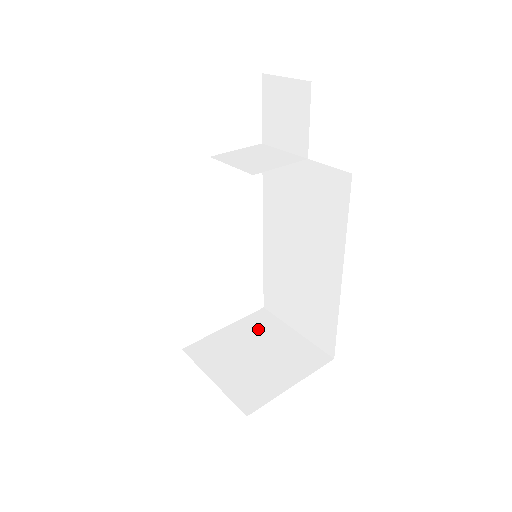
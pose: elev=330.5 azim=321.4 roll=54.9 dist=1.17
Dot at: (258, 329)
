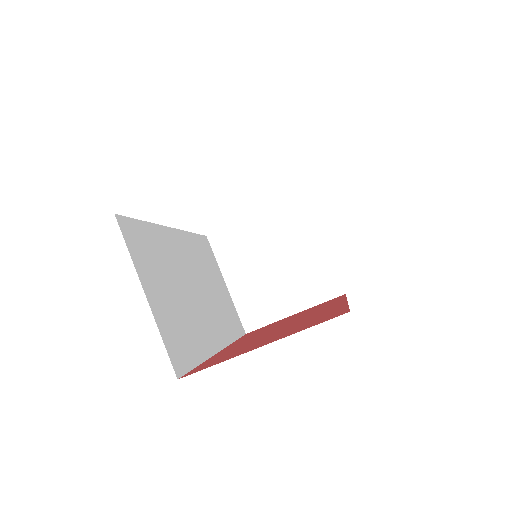
Dot at: occluded
